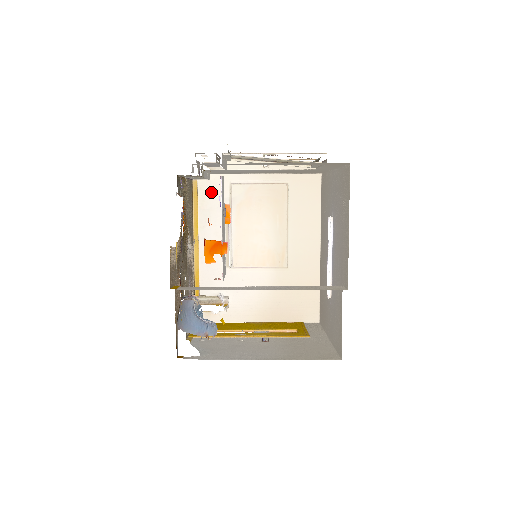
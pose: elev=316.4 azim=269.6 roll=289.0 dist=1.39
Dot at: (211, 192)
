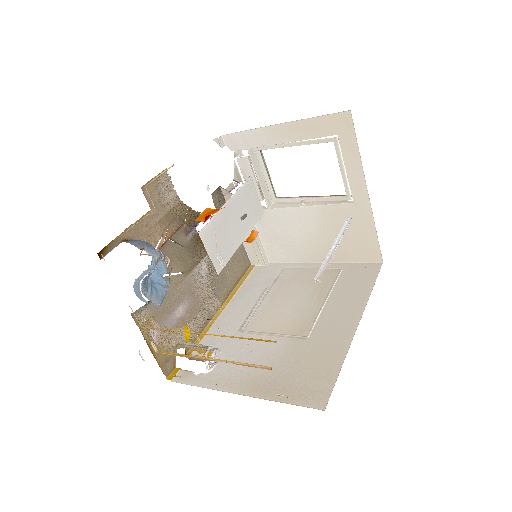
Dot at: (262, 274)
